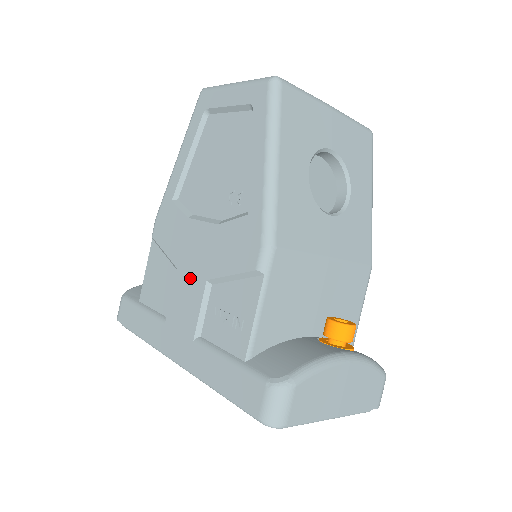
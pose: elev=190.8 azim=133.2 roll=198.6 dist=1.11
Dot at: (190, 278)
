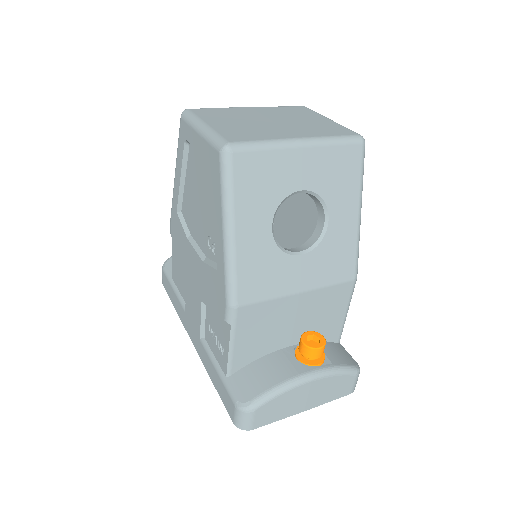
Dot at: (193, 291)
